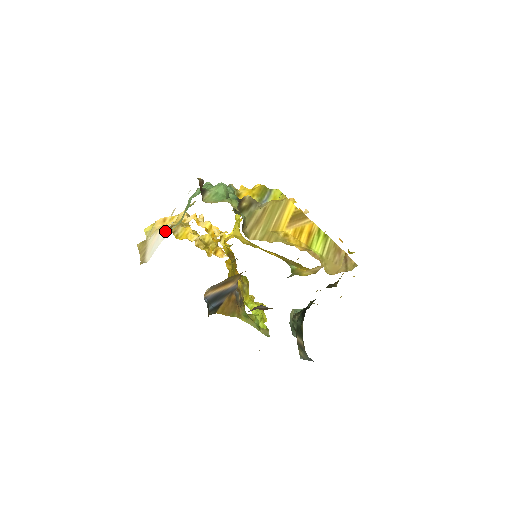
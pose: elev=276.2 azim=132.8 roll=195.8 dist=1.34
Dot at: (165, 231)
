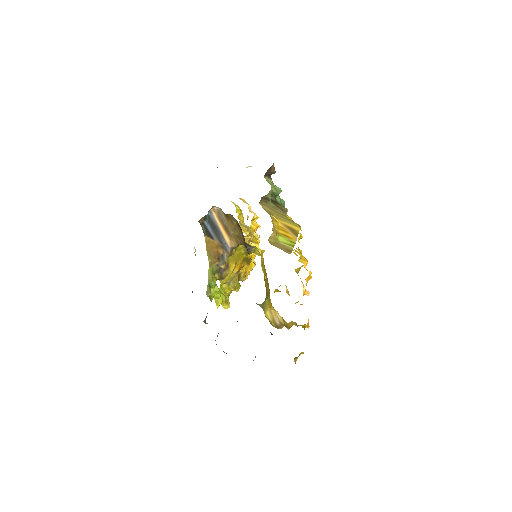
Dot at: occluded
